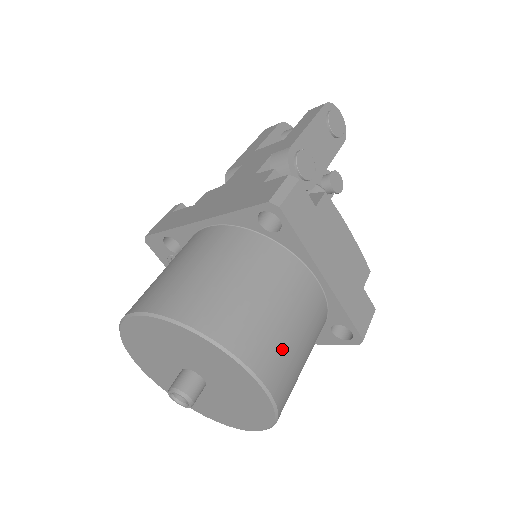
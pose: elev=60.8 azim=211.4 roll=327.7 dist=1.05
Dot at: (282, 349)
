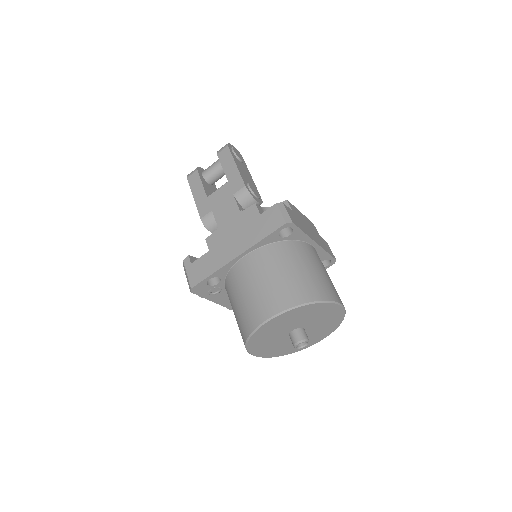
Dot at: (332, 286)
